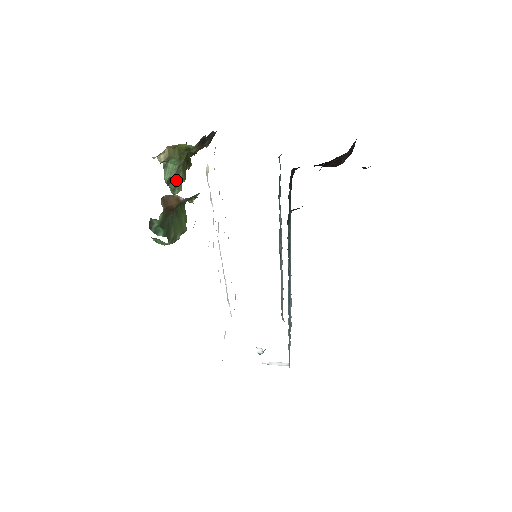
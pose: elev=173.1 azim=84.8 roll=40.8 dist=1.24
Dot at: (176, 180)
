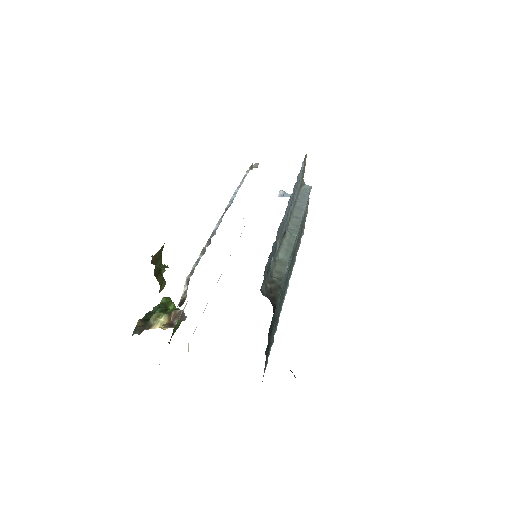
Dot at: occluded
